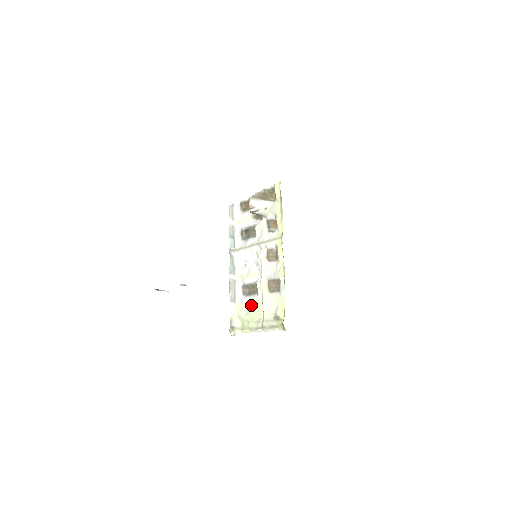
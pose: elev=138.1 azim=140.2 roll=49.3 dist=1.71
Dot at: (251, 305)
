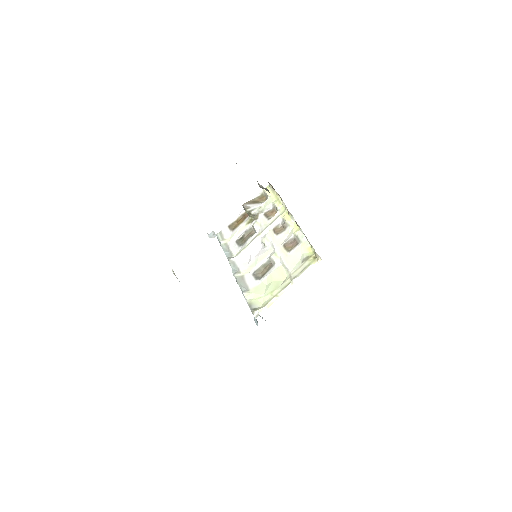
Dot at: (270, 278)
